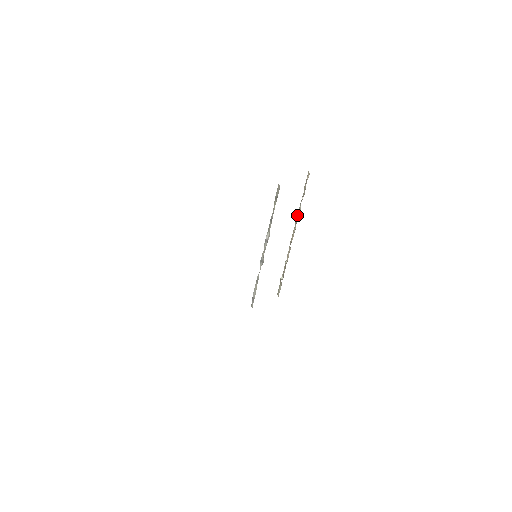
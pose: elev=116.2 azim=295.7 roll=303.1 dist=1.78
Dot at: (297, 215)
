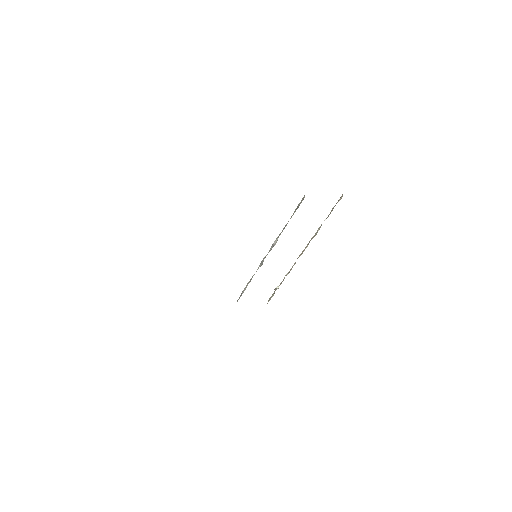
Dot at: (315, 233)
